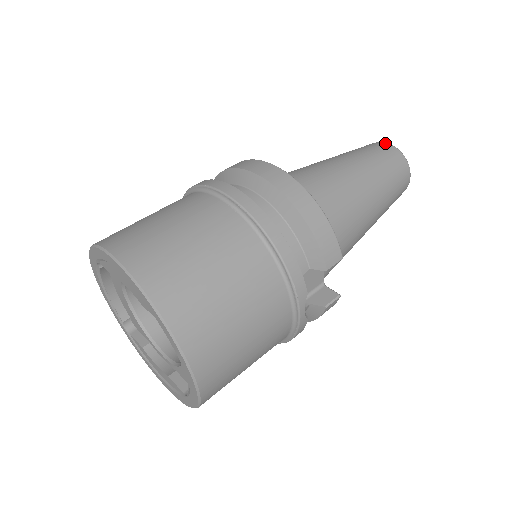
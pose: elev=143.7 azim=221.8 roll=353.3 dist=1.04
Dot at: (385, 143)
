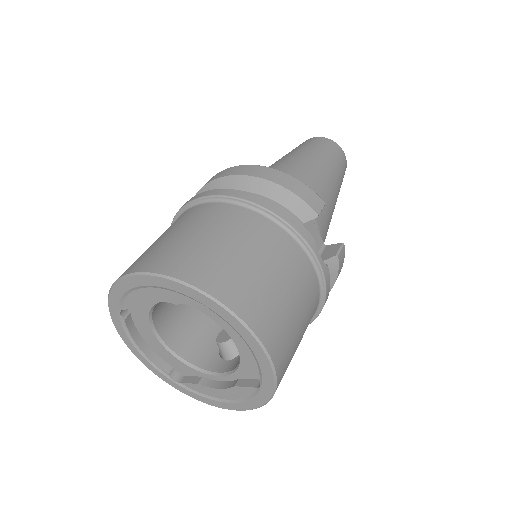
Dot at: (309, 139)
